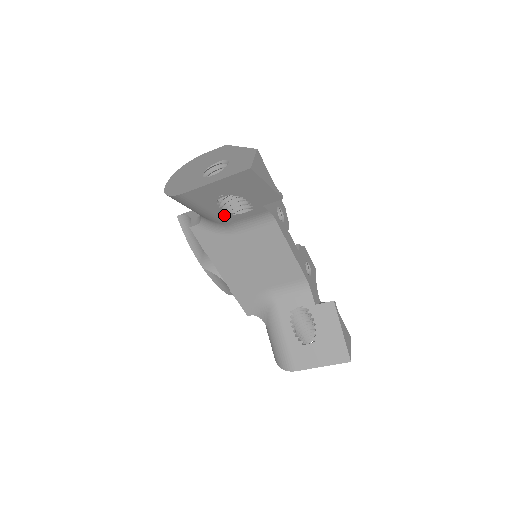
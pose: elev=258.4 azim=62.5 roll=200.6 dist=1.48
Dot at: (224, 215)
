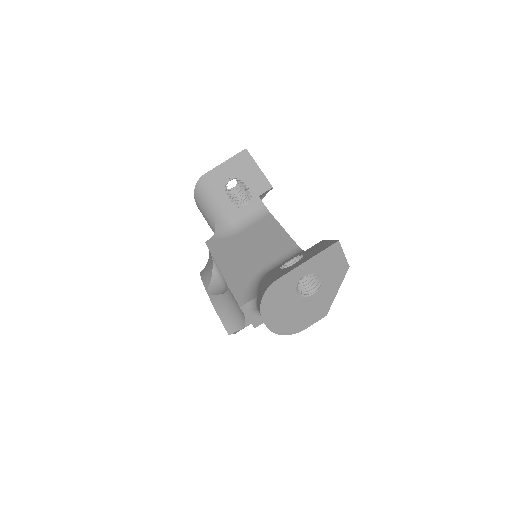
Dot at: (231, 208)
